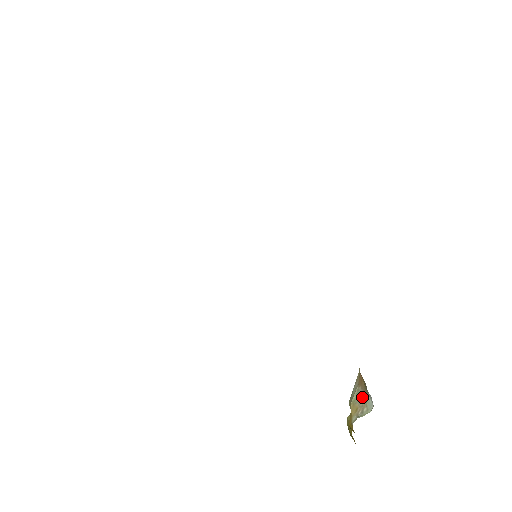
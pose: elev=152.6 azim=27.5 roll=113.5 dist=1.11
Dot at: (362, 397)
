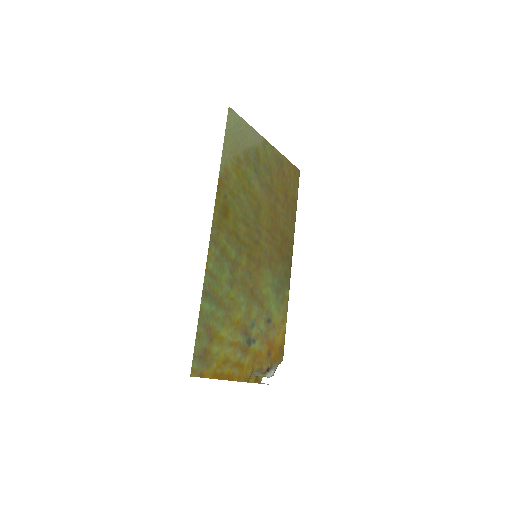
Dot at: (261, 374)
